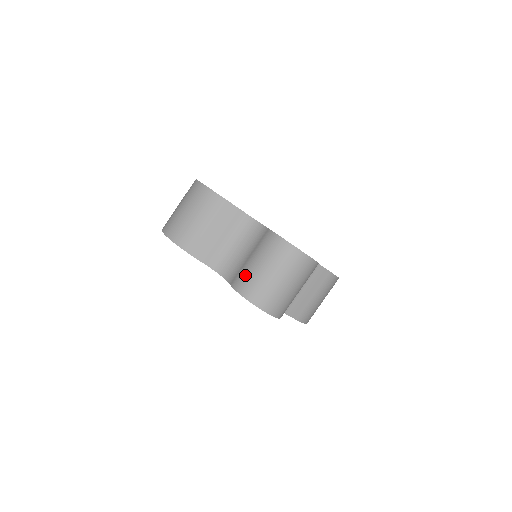
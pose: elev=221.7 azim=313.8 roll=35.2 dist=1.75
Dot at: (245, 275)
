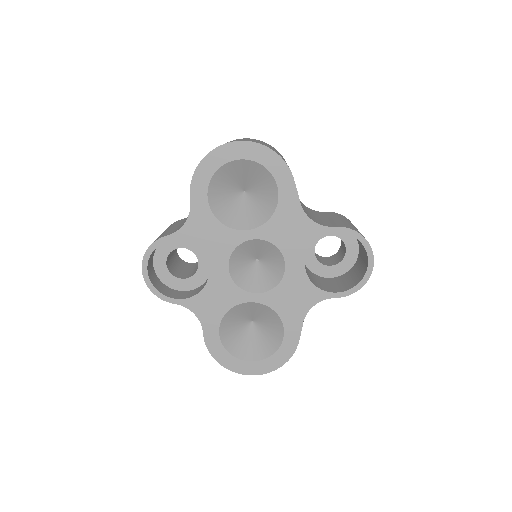
Dot at: (348, 224)
